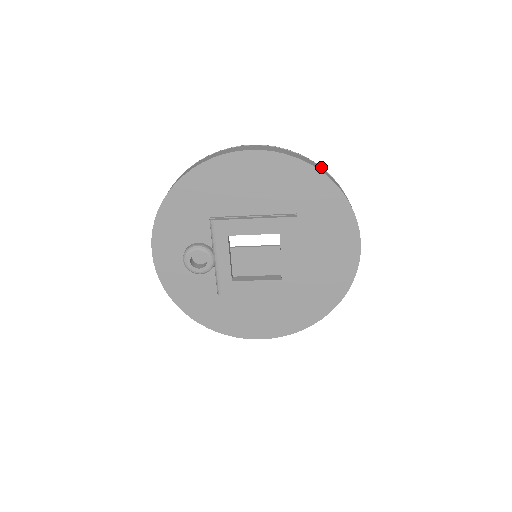
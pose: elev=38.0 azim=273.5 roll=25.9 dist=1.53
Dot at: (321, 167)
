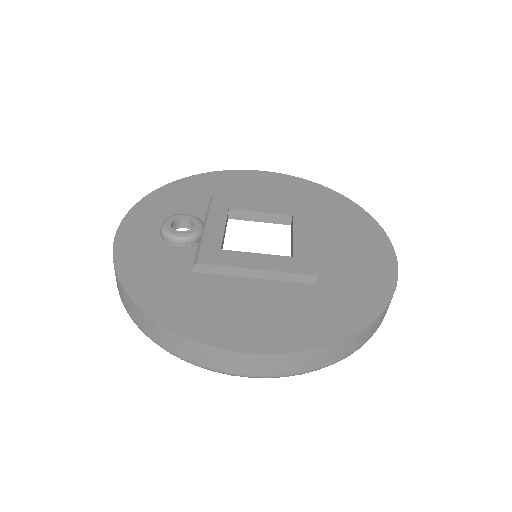
Dot at: occluded
